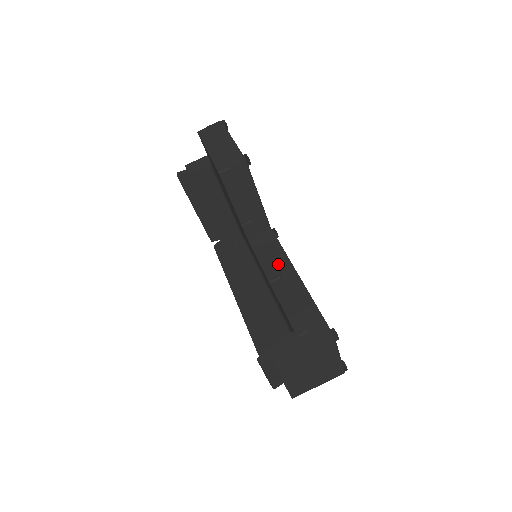
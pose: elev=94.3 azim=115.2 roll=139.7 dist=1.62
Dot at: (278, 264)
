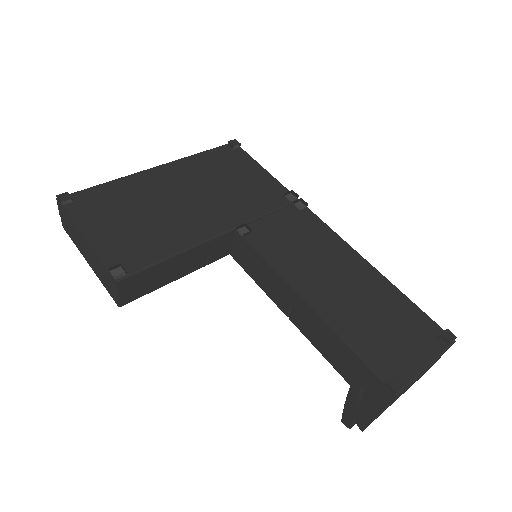
Dot at: (277, 288)
